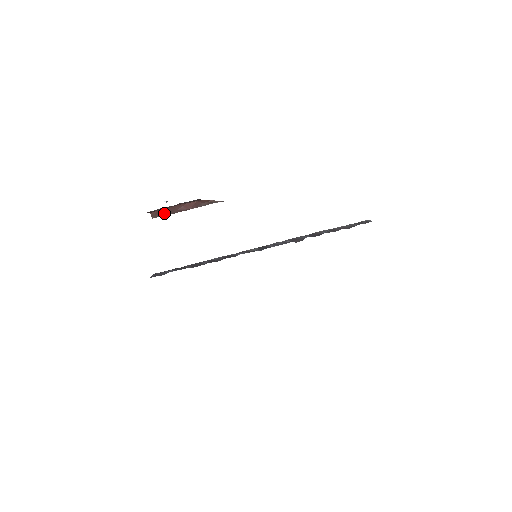
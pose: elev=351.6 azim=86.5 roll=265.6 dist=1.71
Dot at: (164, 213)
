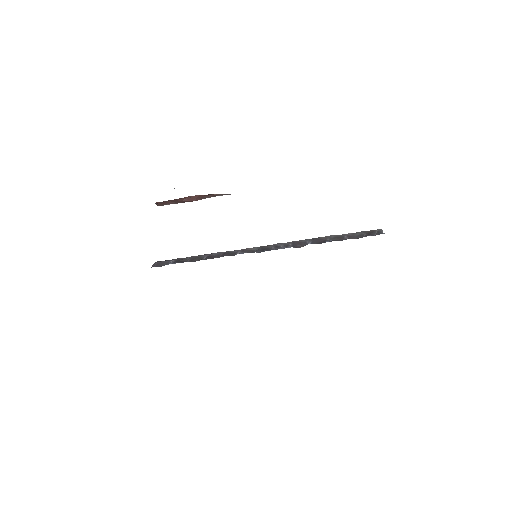
Dot at: (169, 203)
